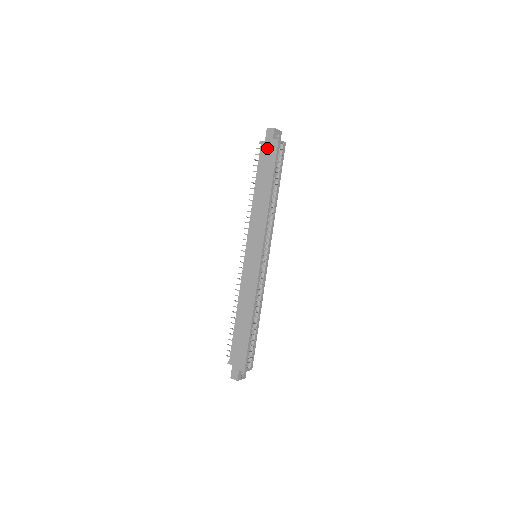
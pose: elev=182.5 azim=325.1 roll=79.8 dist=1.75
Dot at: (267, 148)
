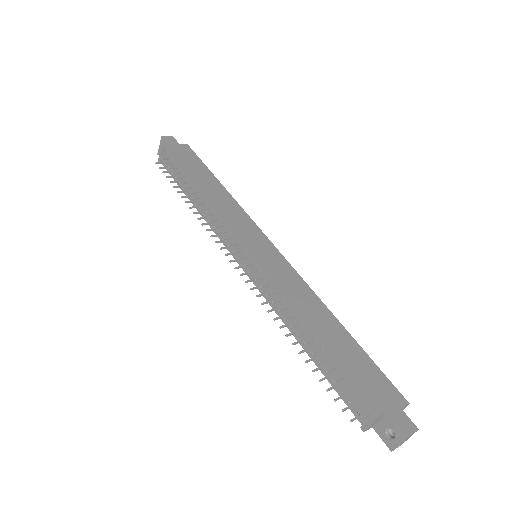
Dot at: (178, 150)
